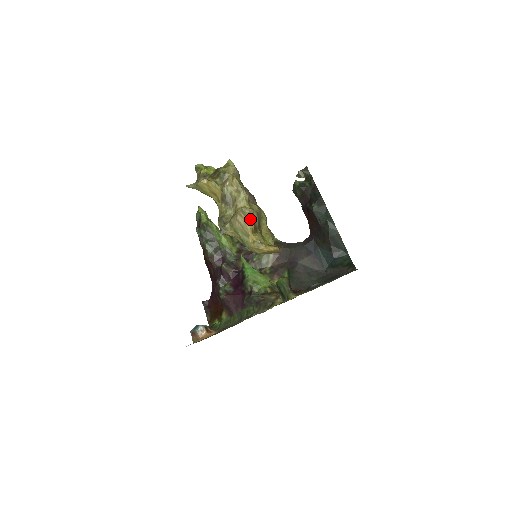
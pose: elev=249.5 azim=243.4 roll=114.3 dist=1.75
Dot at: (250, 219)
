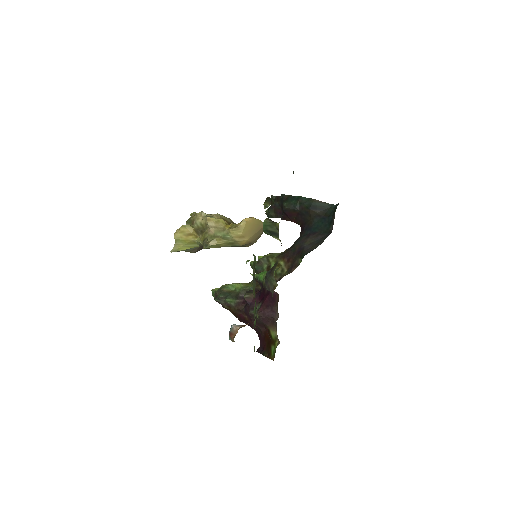
Dot at: (218, 218)
